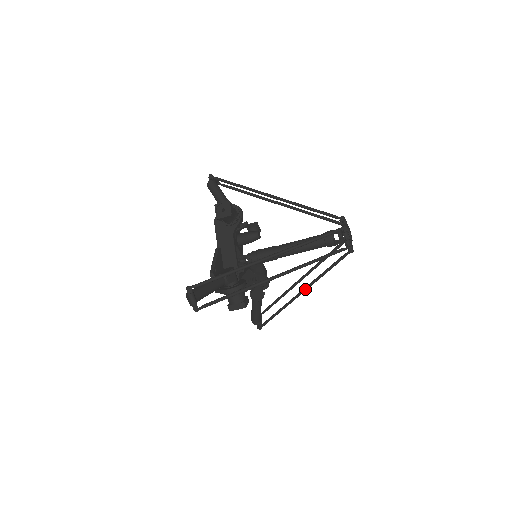
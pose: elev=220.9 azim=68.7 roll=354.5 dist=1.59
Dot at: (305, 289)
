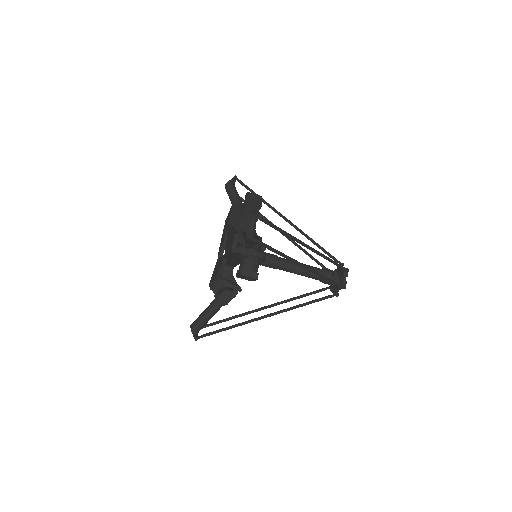
Dot at: (274, 313)
